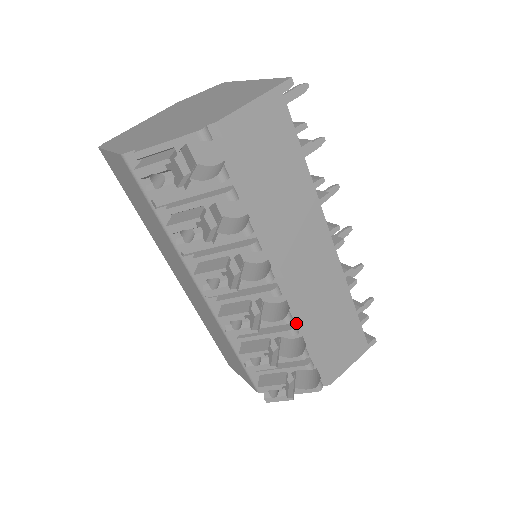
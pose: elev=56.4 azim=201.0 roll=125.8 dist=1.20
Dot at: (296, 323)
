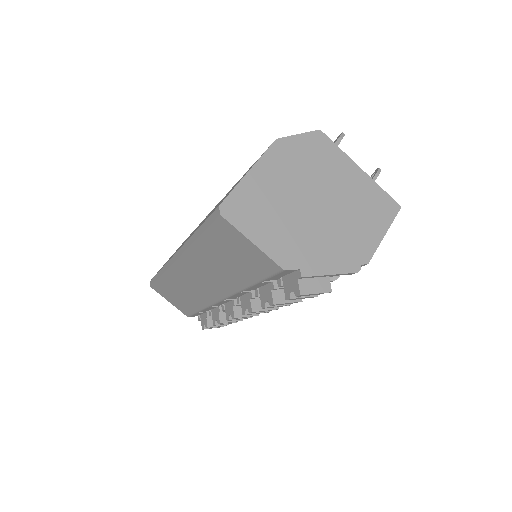
Dot at: occluded
